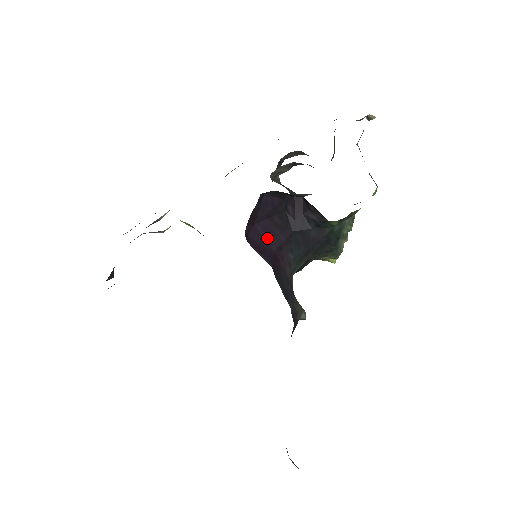
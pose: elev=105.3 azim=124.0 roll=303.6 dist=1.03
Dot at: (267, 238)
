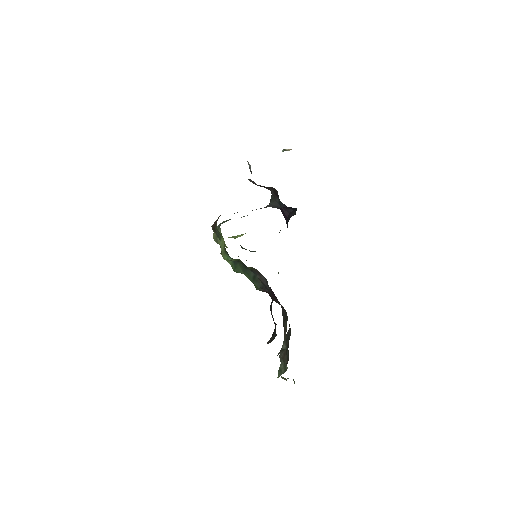
Dot at: occluded
